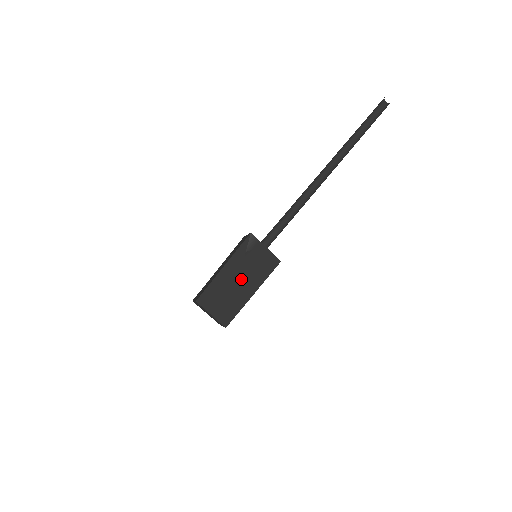
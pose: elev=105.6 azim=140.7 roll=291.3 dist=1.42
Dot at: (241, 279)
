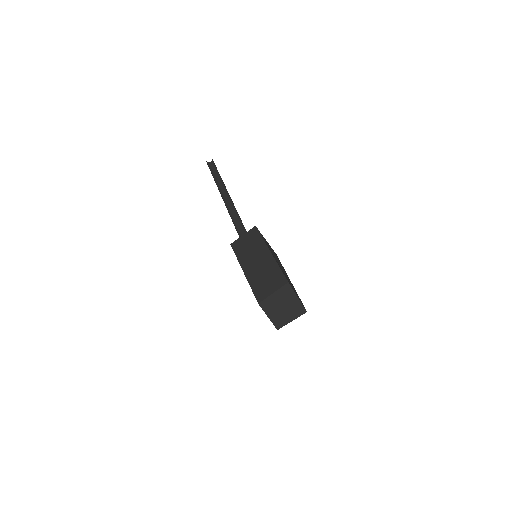
Dot at: (280, 266)
